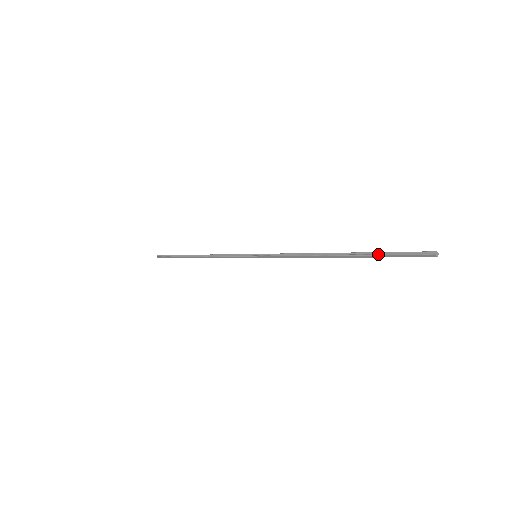
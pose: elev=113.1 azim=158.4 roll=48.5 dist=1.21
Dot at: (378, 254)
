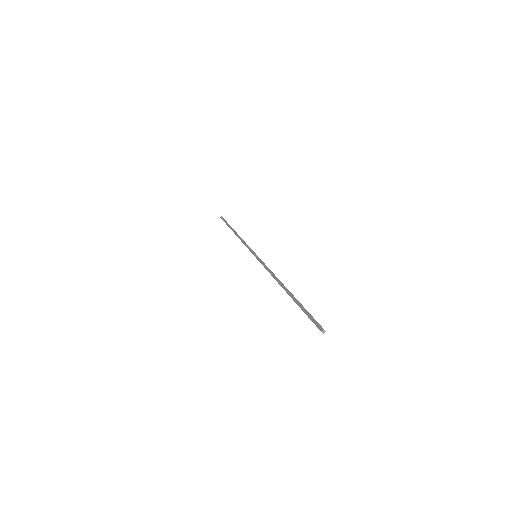
Dot at: (299, 306)
